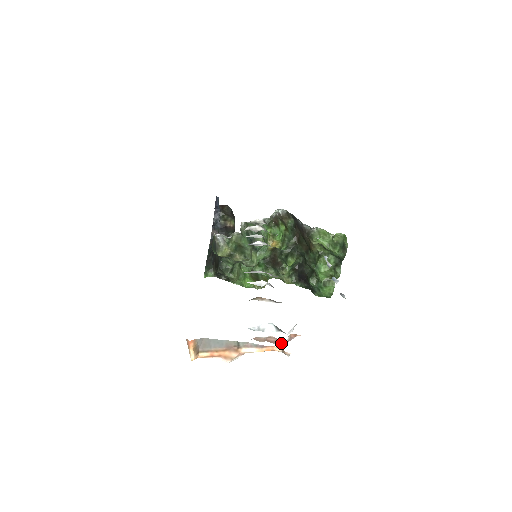
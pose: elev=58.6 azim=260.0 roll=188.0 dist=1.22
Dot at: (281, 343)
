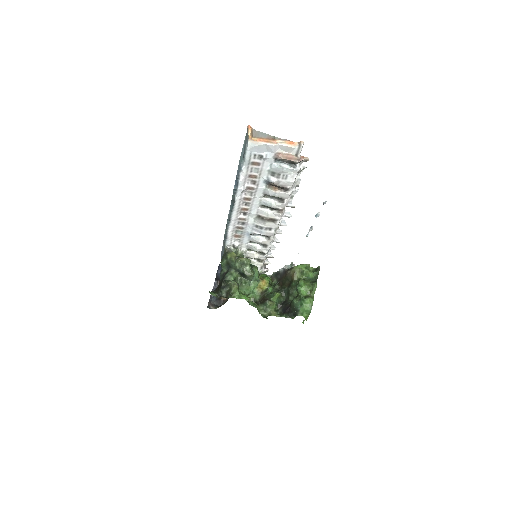
Dot at: (295, 159)
